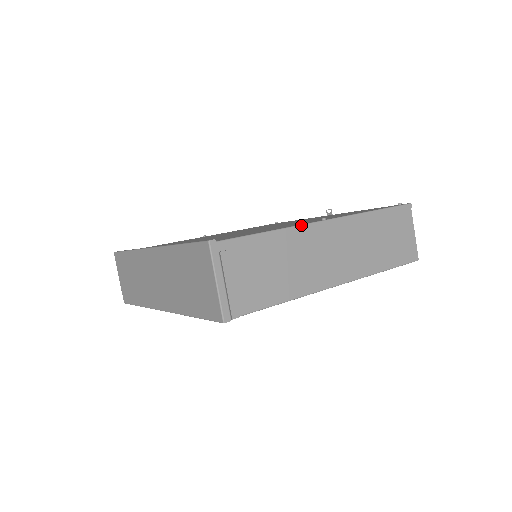
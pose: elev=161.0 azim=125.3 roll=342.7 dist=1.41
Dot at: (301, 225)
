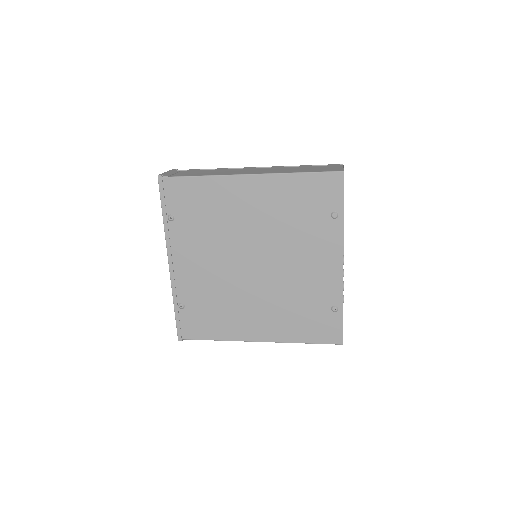
Dot at: (234, 168)
